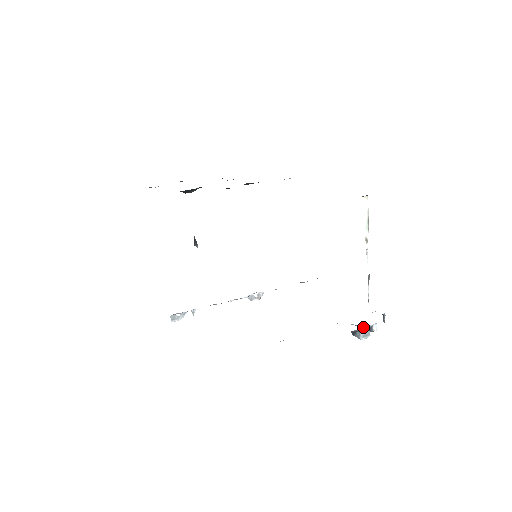
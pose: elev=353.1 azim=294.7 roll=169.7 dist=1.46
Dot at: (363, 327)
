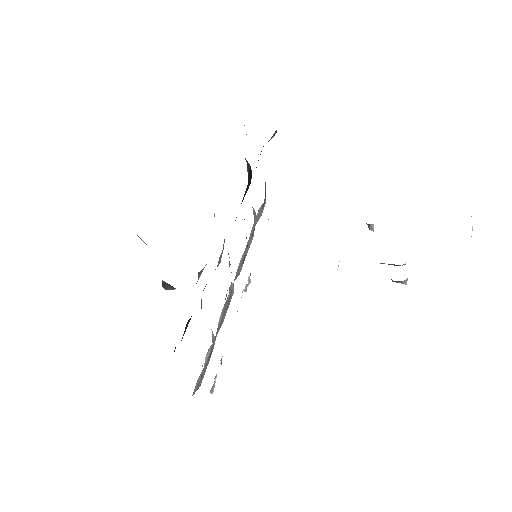
Dot at: (390, 264)
